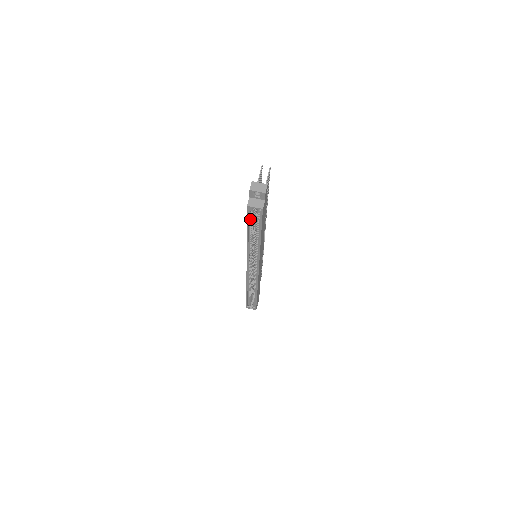
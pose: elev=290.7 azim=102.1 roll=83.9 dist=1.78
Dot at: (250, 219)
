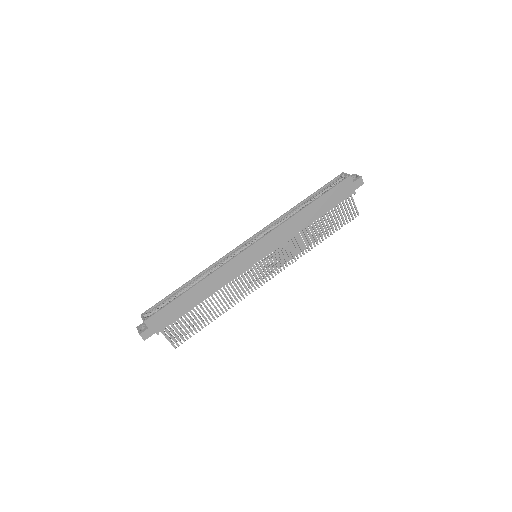
Dot at: (328, 186)
